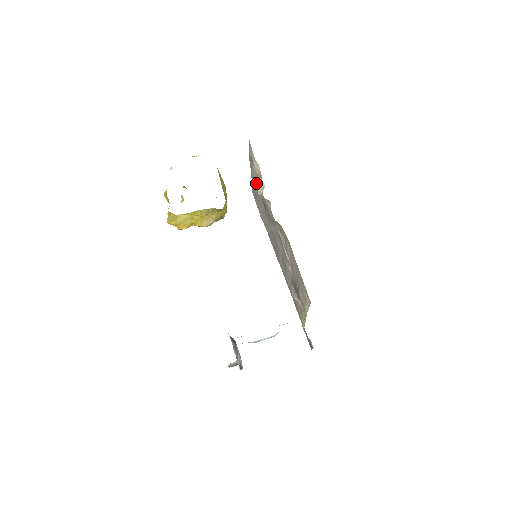
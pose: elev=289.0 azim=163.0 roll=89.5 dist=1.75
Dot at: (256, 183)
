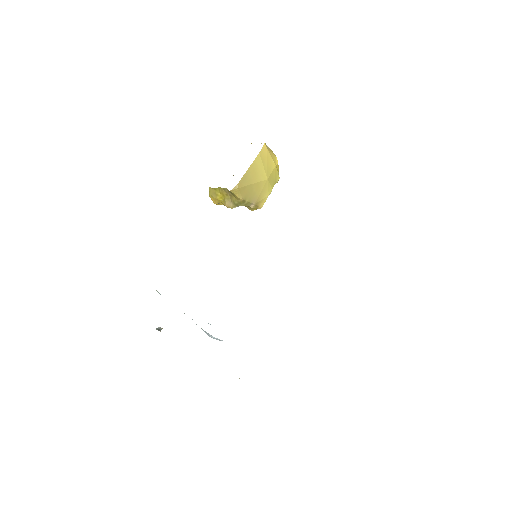
Dot at: occluded
